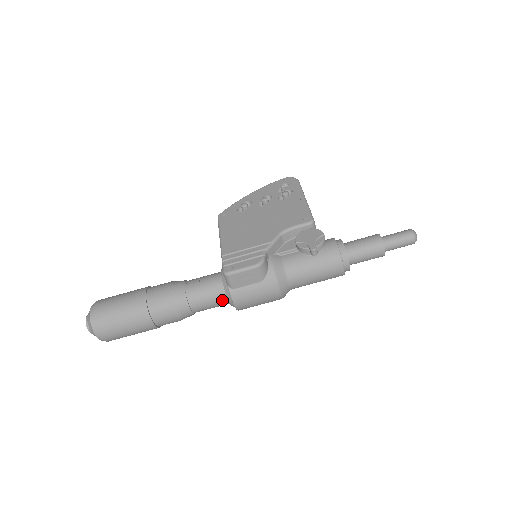
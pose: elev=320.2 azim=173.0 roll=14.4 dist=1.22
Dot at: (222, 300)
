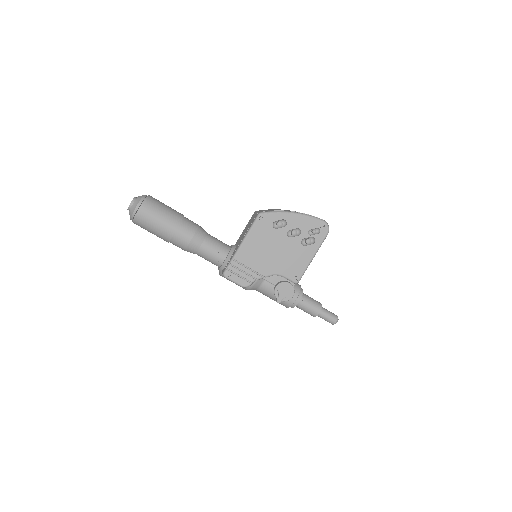
Dot at: occluded
